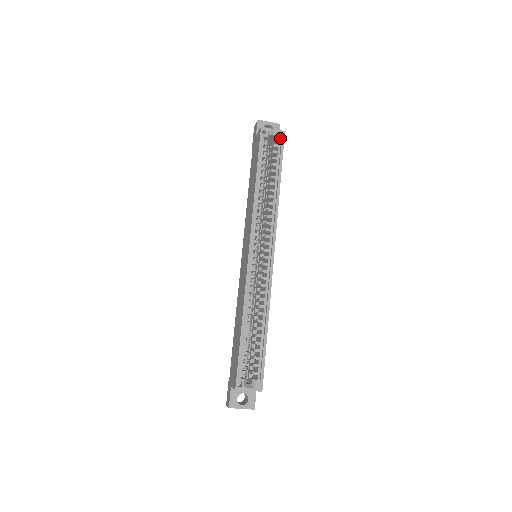
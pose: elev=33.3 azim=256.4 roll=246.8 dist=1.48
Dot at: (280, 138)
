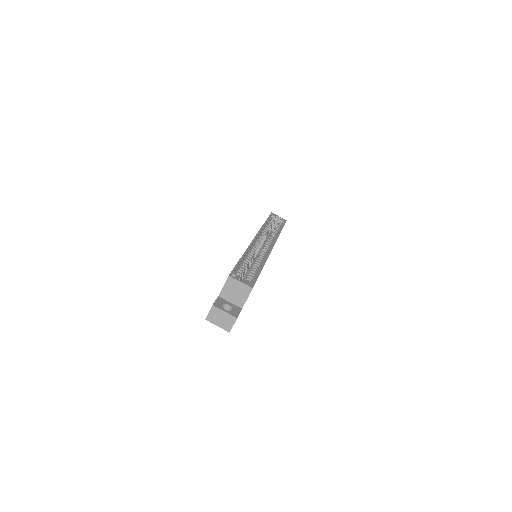
Dot at: (283, 220)
